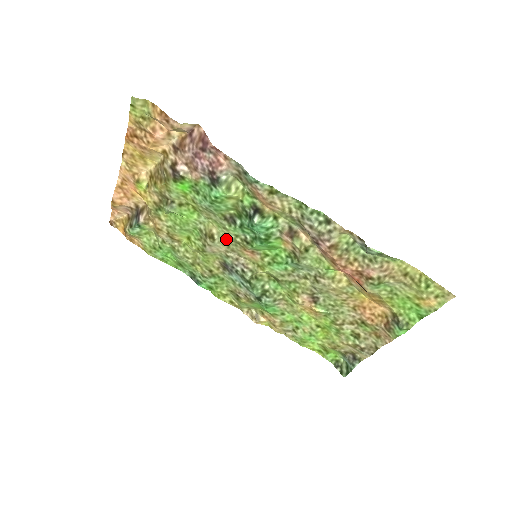
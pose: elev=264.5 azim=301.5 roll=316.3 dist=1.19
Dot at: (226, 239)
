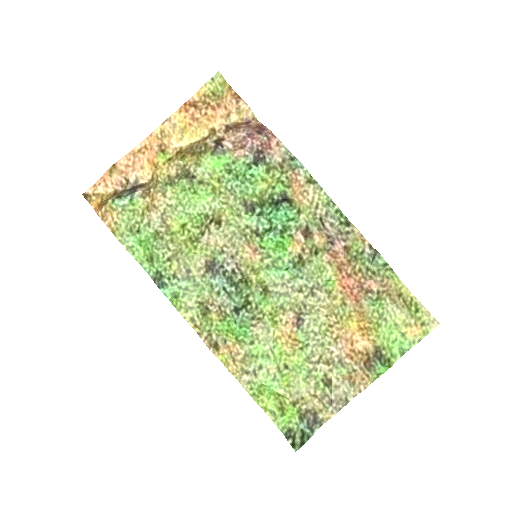
Dot at: (232, 230)
